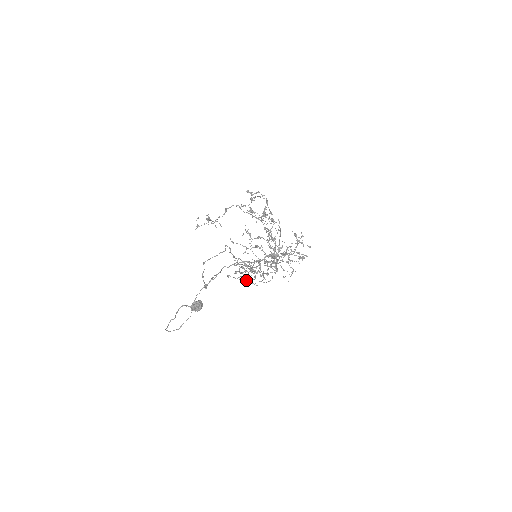
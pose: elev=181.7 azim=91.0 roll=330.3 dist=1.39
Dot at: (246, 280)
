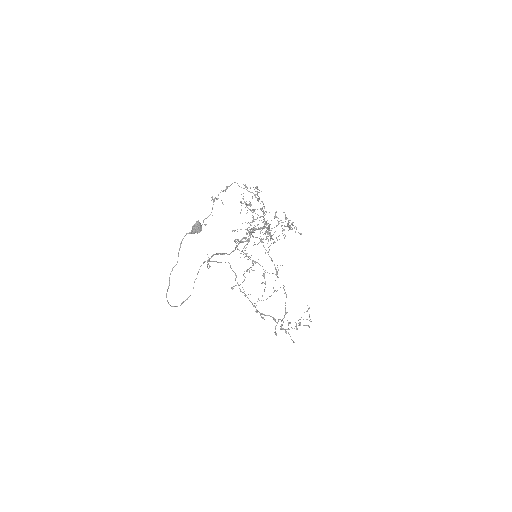
Dot at: (244, 246)
